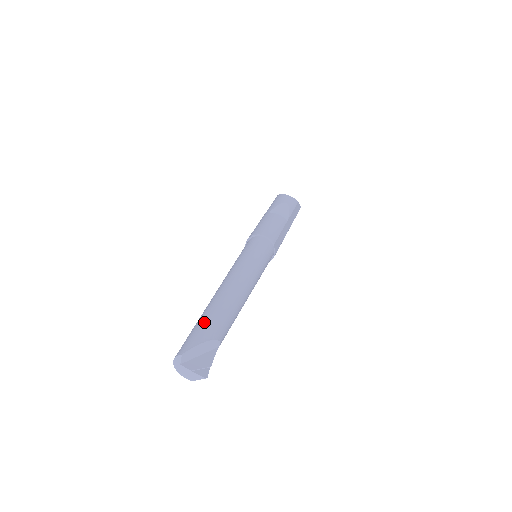
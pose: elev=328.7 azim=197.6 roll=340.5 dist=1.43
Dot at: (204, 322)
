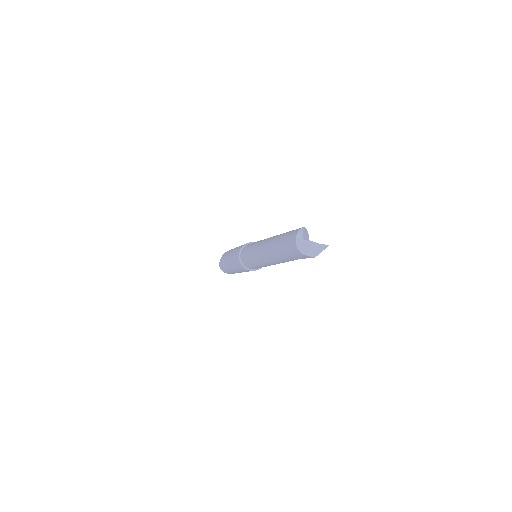
Dot at: (289, 231)
